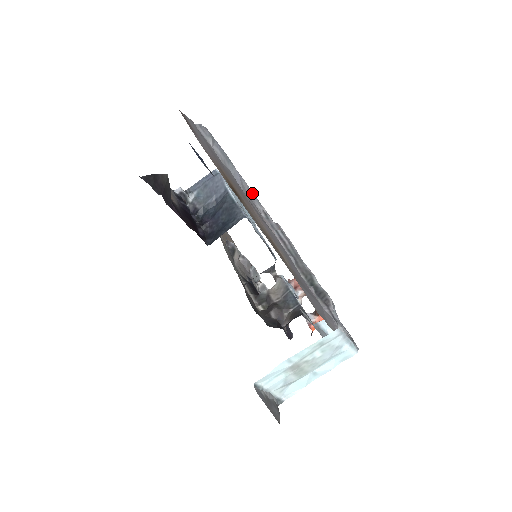
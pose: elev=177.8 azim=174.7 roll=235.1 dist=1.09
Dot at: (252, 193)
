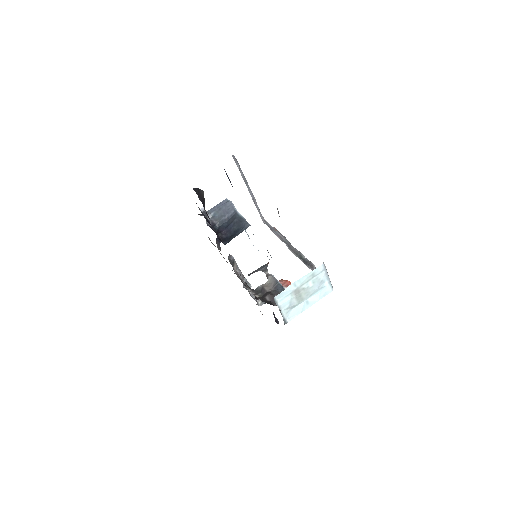
Dot at: (258, 207)
